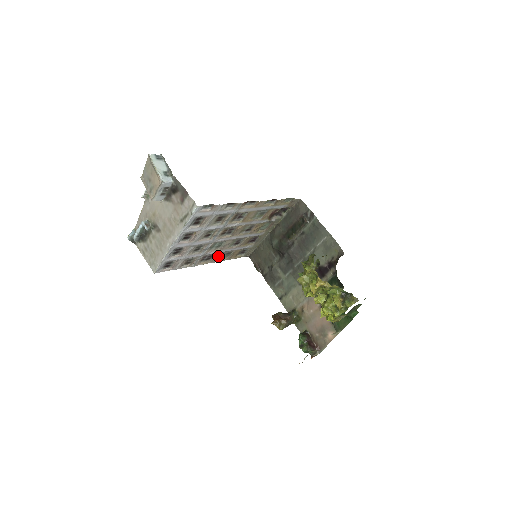
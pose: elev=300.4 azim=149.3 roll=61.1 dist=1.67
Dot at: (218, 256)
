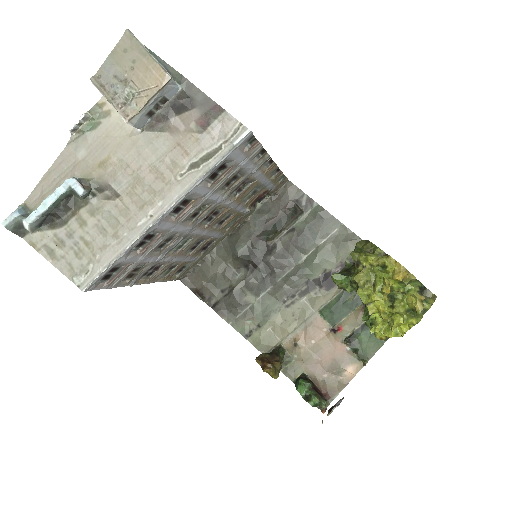
Dot at: (161, 270)
